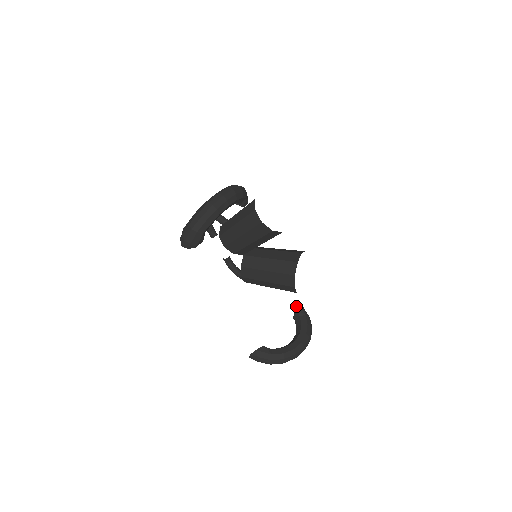
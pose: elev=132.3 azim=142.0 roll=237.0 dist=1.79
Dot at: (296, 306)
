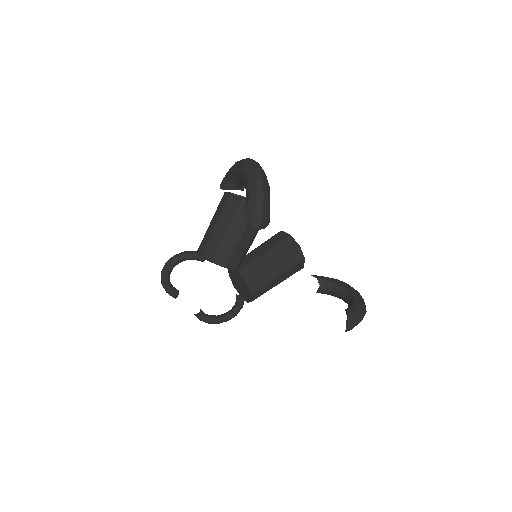
Dot at: occluded
